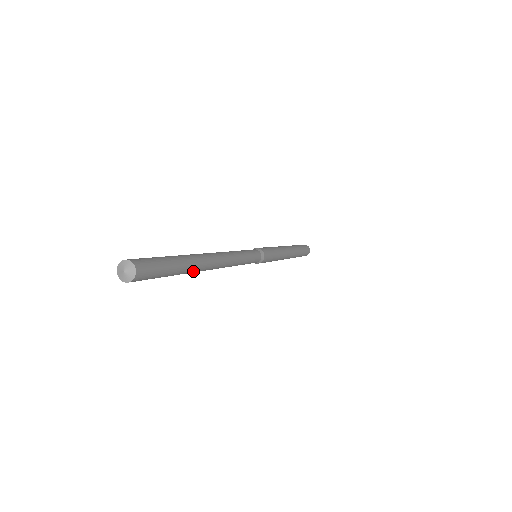
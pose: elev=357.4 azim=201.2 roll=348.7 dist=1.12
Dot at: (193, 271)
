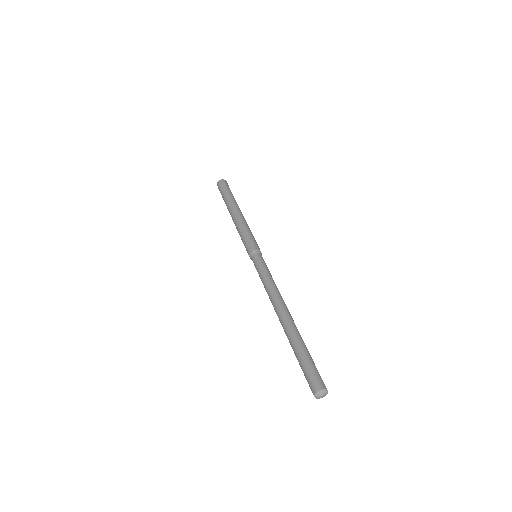
Dot at: occluded
